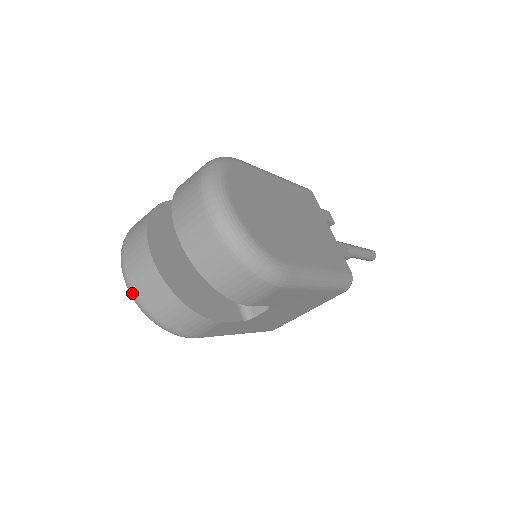
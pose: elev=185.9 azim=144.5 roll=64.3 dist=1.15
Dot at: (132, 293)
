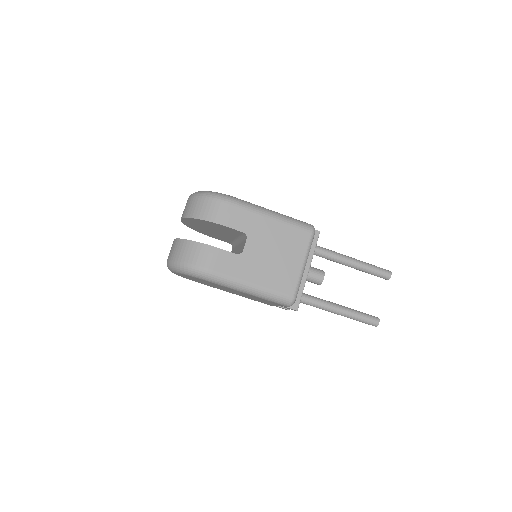
Dot at: (169, 263)
